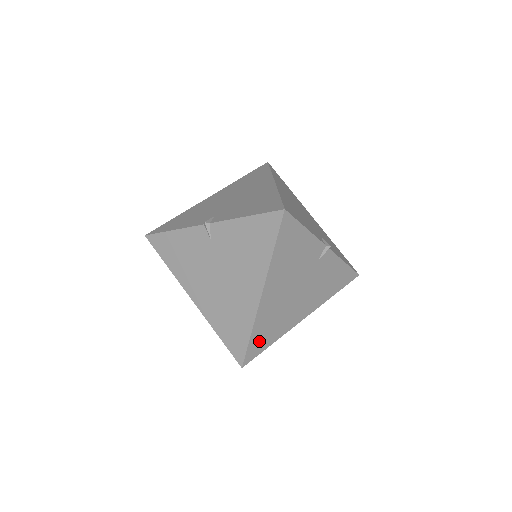
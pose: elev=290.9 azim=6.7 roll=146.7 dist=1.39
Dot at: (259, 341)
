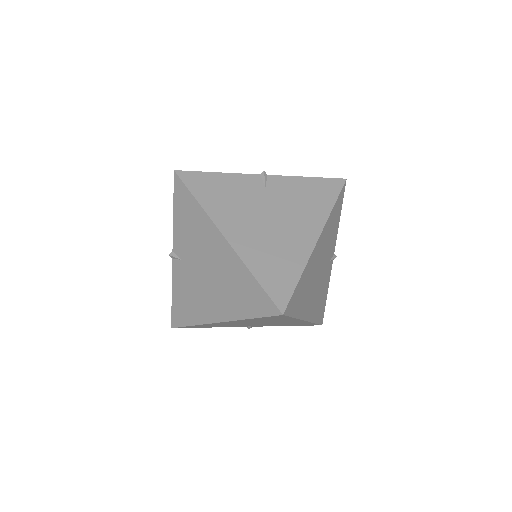
Dot at: (275, 279)
